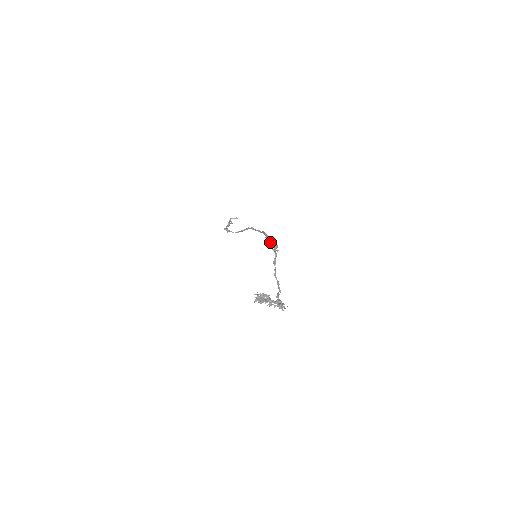
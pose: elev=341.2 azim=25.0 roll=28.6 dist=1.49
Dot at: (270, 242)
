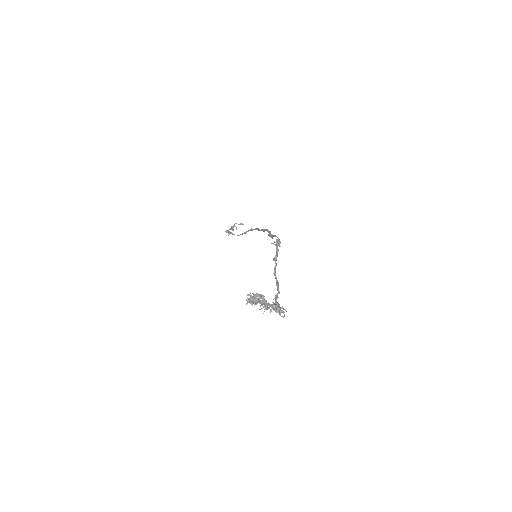
Dot at: occluded
